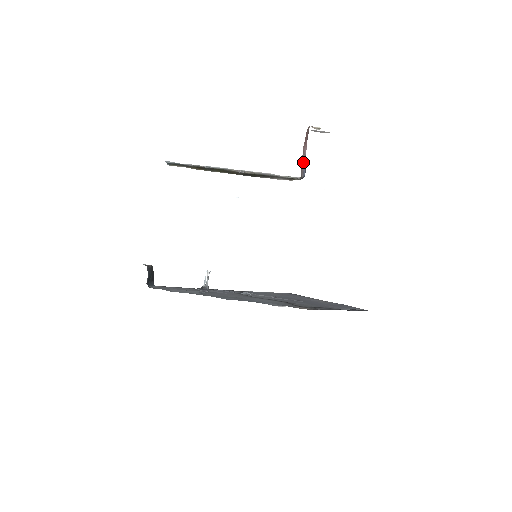
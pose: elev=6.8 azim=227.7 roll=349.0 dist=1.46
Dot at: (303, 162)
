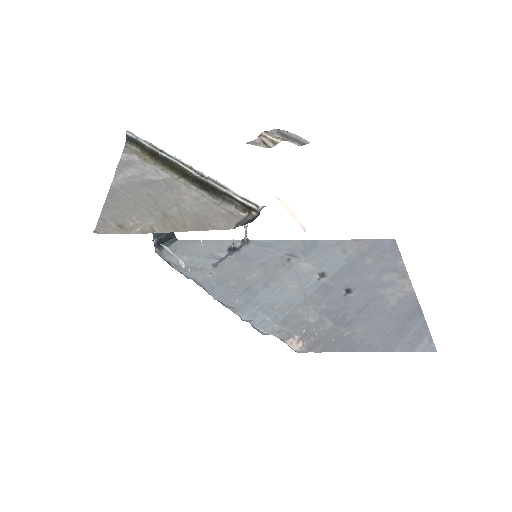
Dot at: occluded
